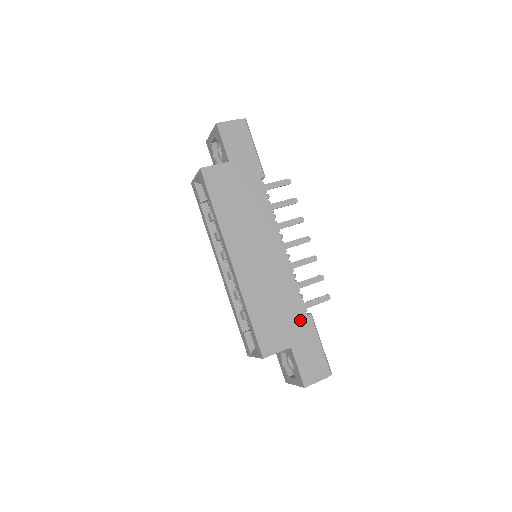
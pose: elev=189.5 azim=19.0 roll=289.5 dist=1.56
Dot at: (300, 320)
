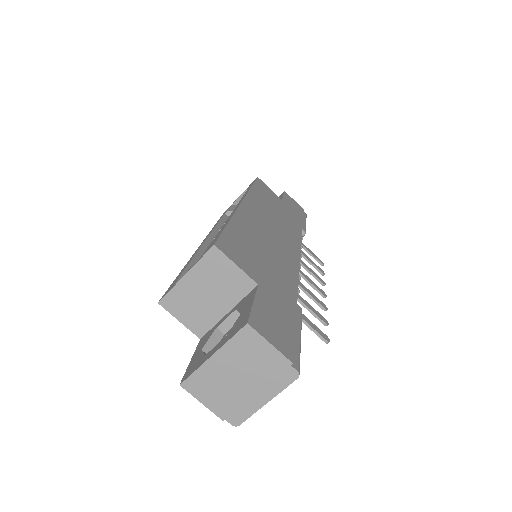
Dot at: (286, 291)
